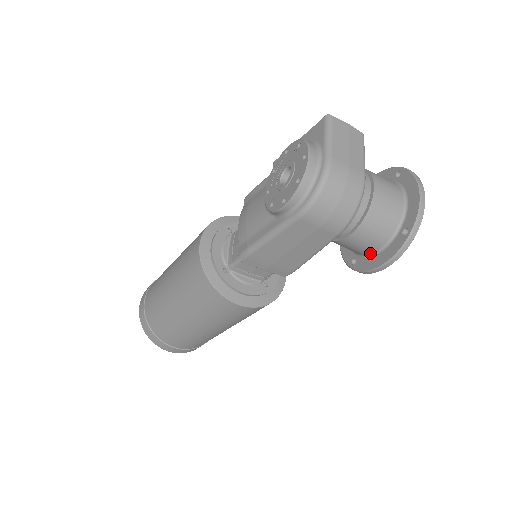
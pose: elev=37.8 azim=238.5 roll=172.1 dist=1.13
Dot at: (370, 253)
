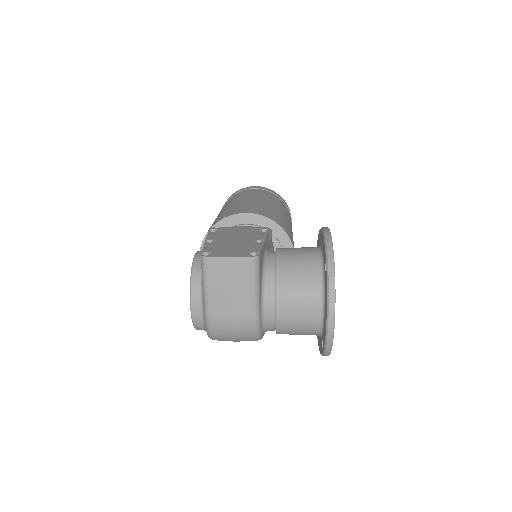
Dot at: occluded
